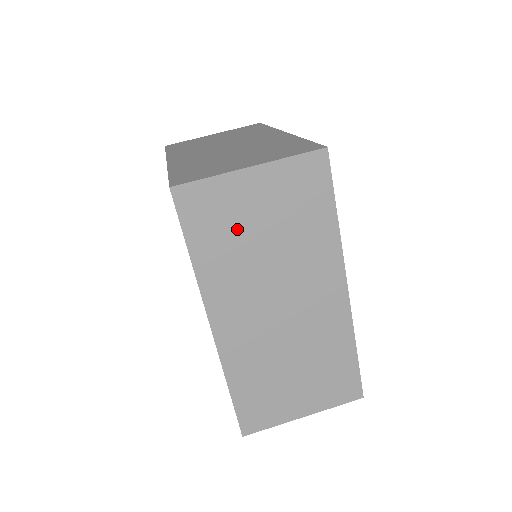
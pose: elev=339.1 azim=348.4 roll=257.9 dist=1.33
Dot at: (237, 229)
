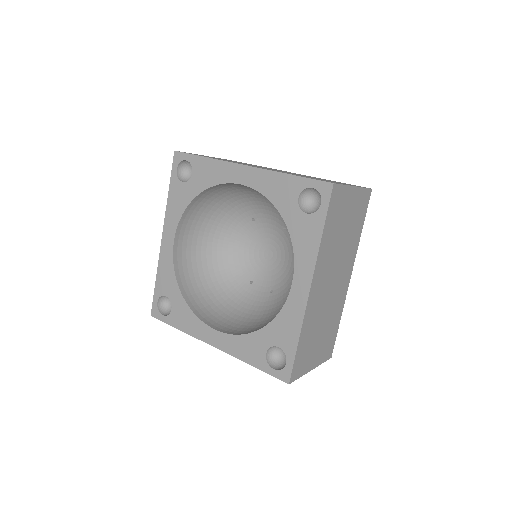
Dot at: (340, 222)
